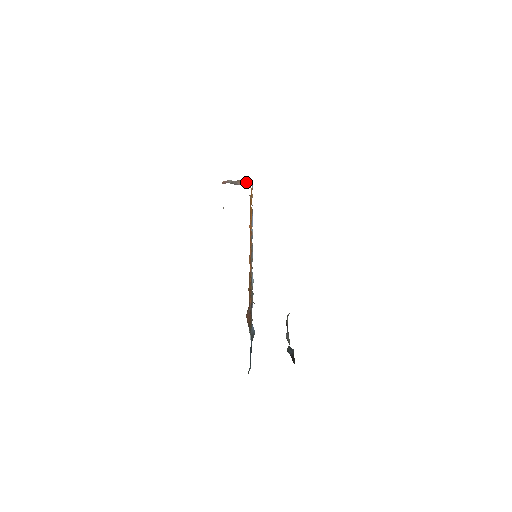
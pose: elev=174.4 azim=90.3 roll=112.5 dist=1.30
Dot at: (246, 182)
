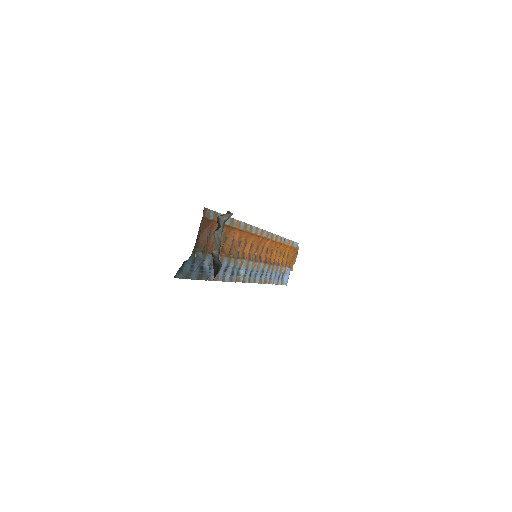
Dot at: occluded
